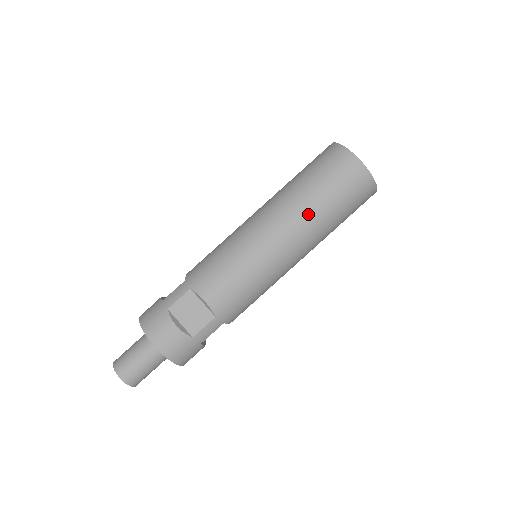
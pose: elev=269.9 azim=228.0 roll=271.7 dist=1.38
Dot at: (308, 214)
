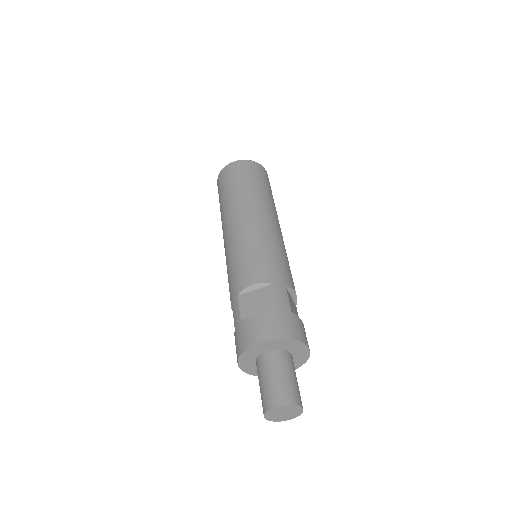
Dot at: (243, 197)
